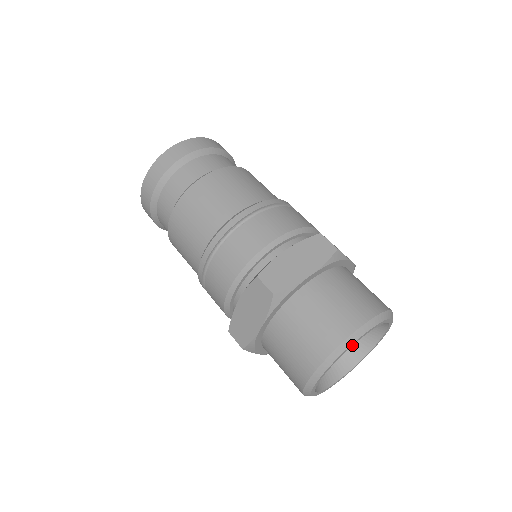
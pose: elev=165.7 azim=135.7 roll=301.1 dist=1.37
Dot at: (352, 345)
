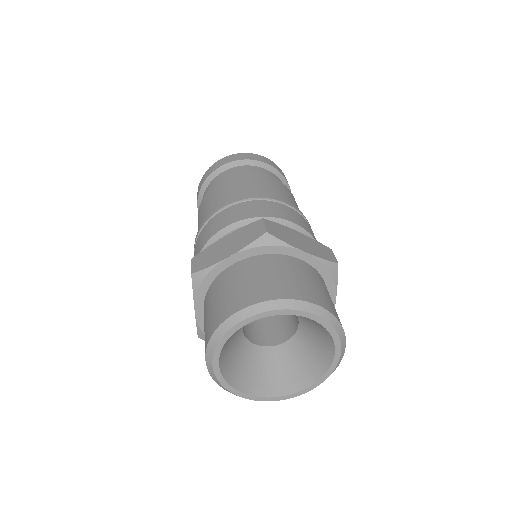
Dot at: (236, 330)
